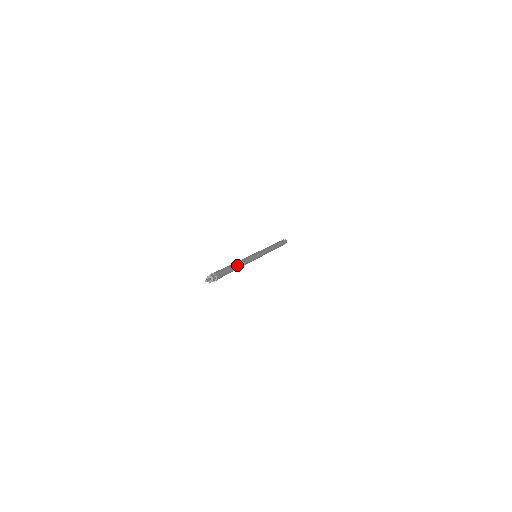
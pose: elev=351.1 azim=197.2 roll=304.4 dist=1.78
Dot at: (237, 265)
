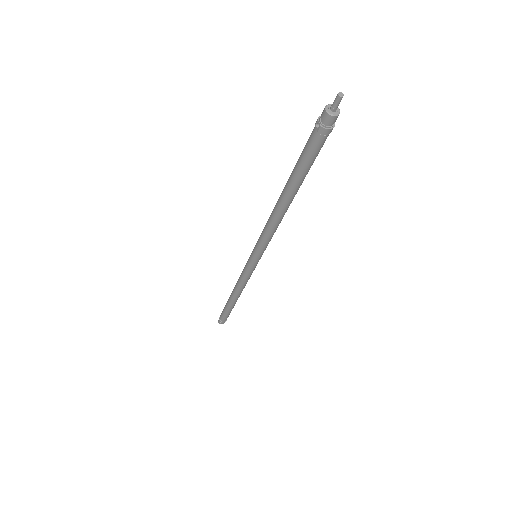
Dot at: occluded
